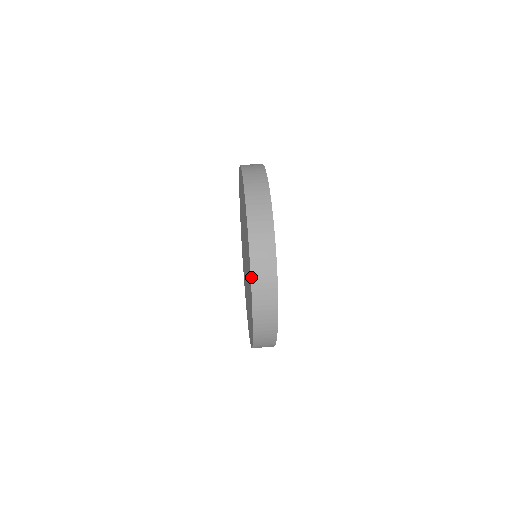
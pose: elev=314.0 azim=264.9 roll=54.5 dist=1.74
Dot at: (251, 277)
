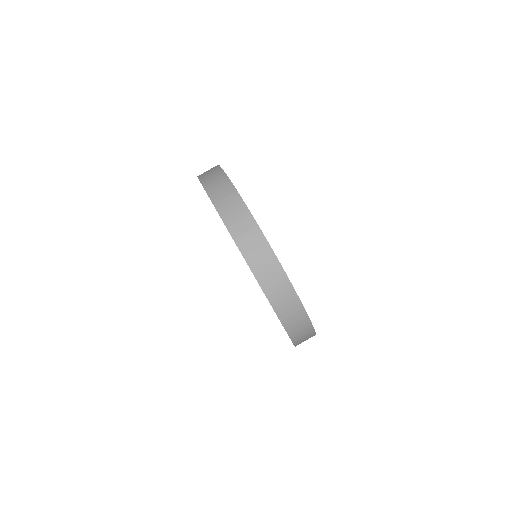
Dot at: (247, 262)
